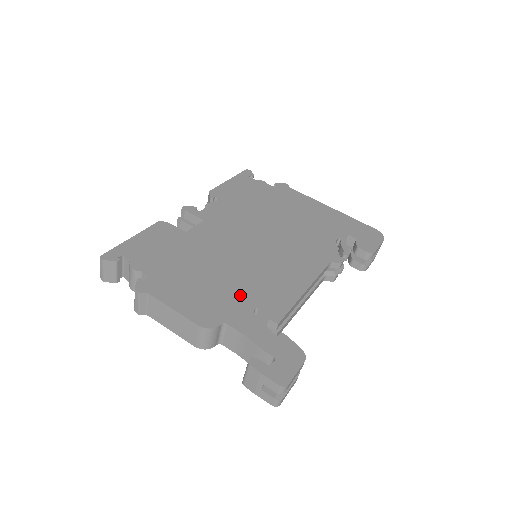
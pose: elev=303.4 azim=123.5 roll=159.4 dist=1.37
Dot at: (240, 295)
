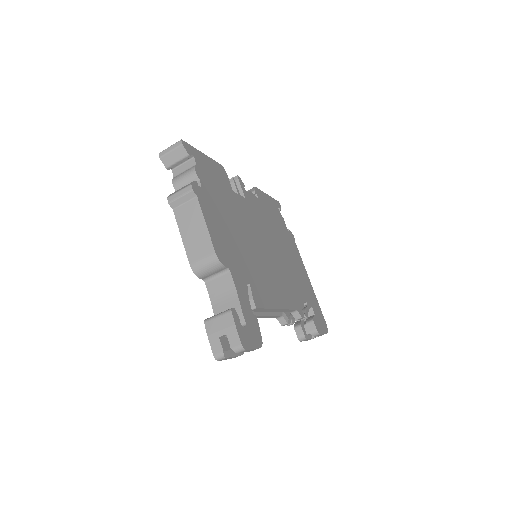
Dot at: (245, 265)
